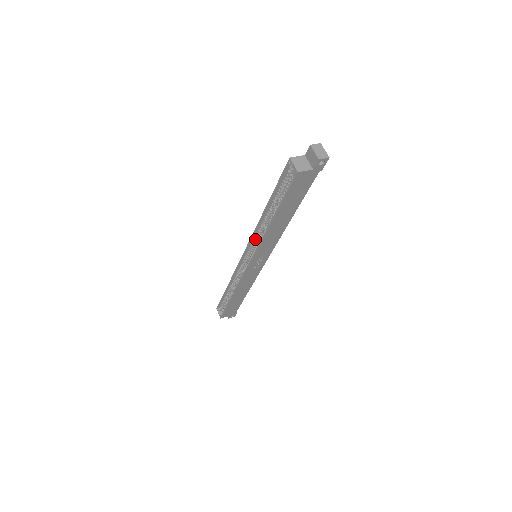
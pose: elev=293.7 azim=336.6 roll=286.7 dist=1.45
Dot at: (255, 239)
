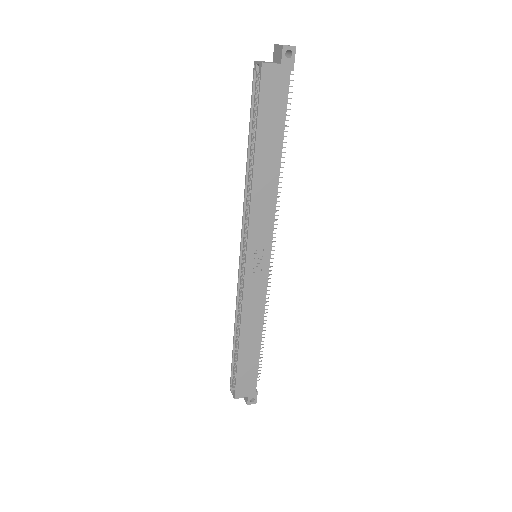
Dot at: (247, 218)
